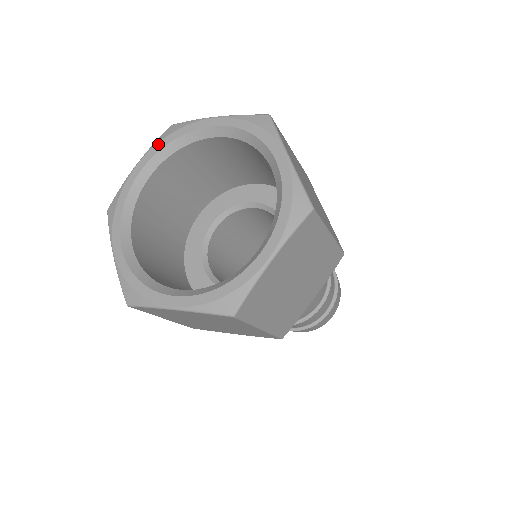
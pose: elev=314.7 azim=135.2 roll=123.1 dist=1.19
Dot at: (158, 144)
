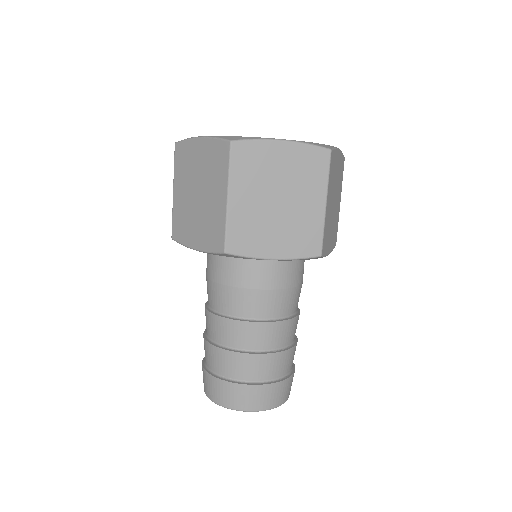
Dot at: occluded
